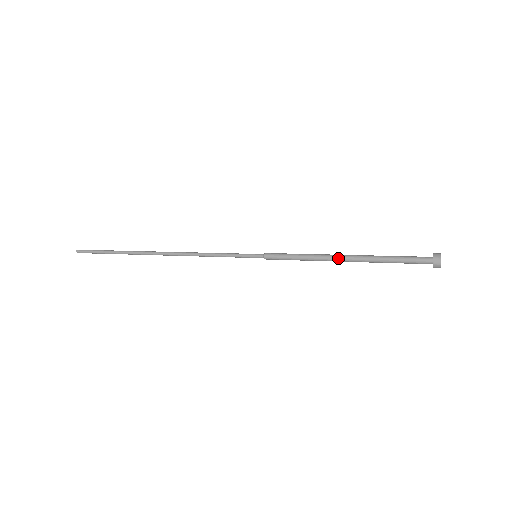
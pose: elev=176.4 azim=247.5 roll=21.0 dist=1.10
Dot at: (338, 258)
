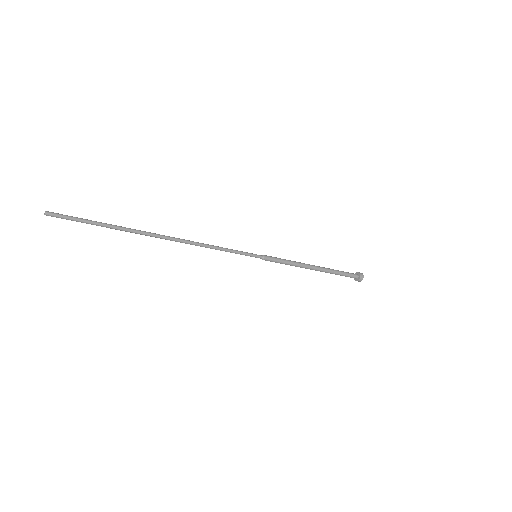
Dot at: (312, 266)
